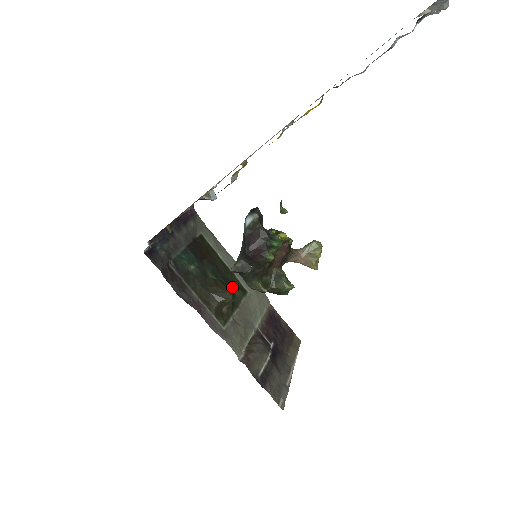
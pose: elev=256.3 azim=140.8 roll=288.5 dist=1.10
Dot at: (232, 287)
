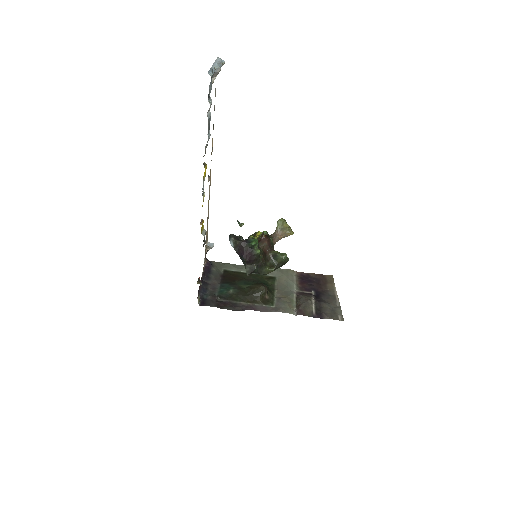
Dot at: (264, 282)
